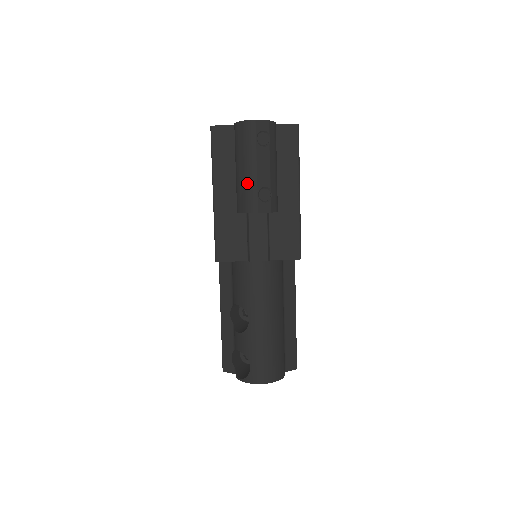
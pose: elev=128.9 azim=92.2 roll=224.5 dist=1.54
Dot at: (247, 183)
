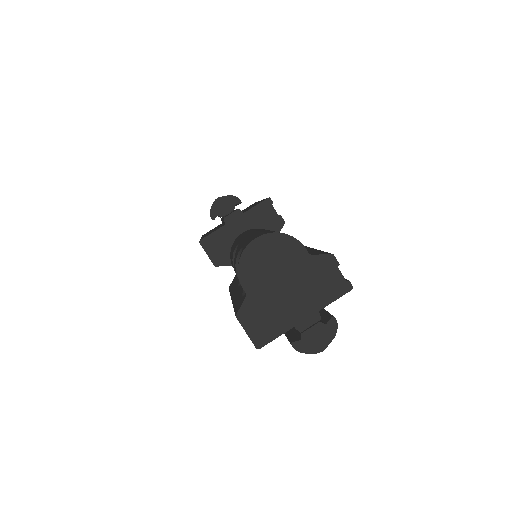
Dot at: occluded
